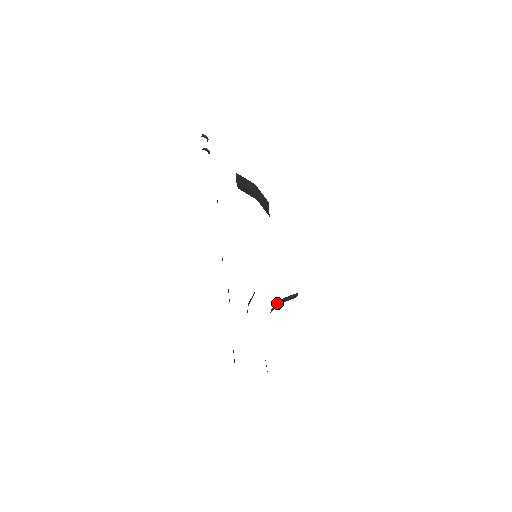
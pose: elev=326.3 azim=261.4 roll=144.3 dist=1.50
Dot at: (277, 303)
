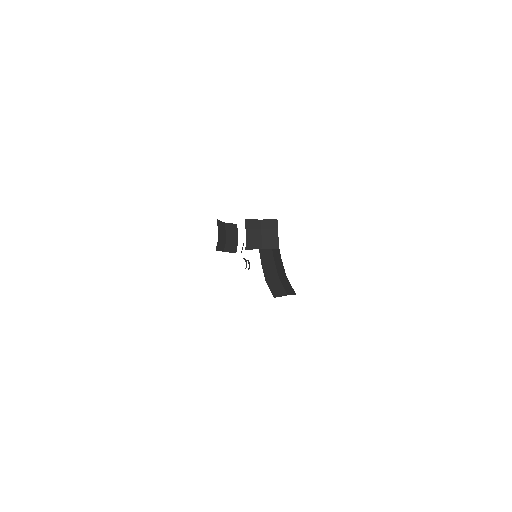
Dot at: (253, 220)
